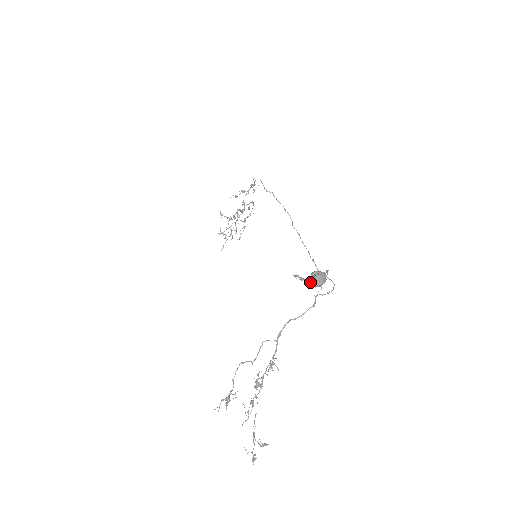
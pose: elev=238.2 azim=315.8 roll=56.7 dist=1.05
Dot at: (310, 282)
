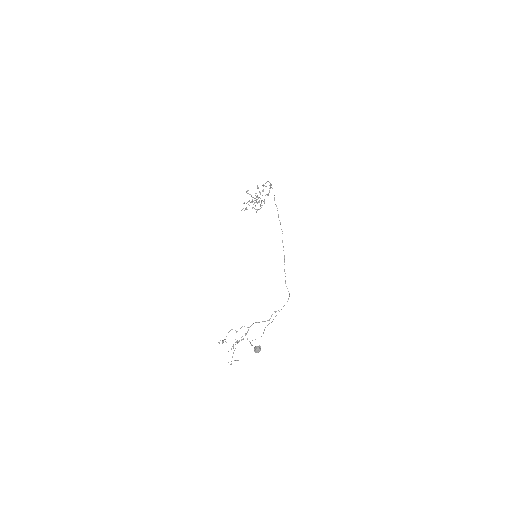
Dot at: (254, 350)
